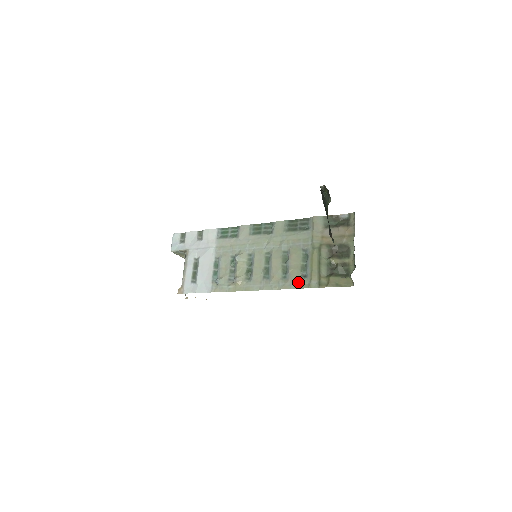
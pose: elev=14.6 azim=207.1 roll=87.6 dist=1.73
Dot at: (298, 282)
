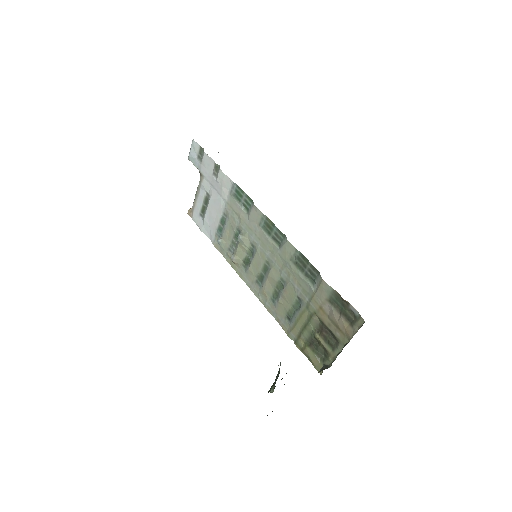
Dot at: (281, 319)
